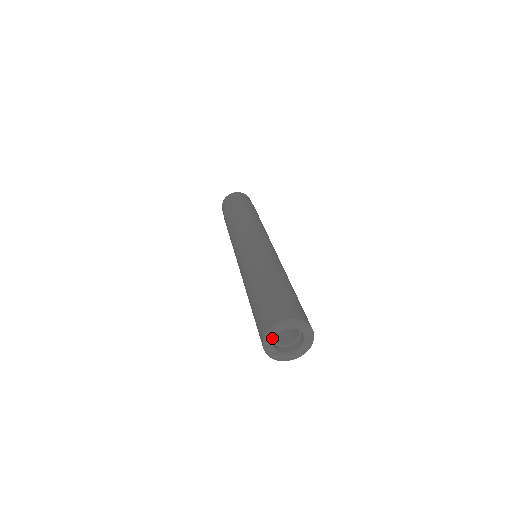
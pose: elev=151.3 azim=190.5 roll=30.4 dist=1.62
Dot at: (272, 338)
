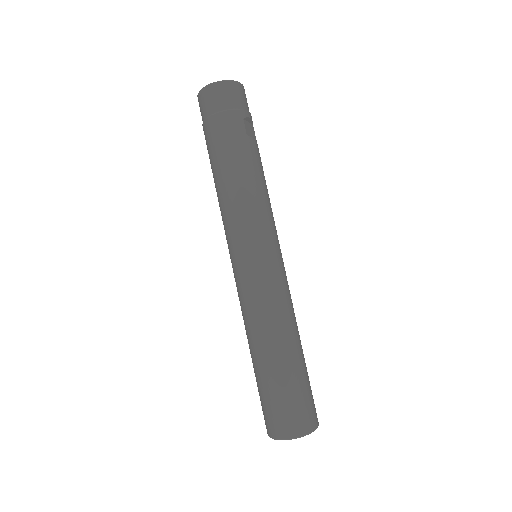
Dot at: occluded
